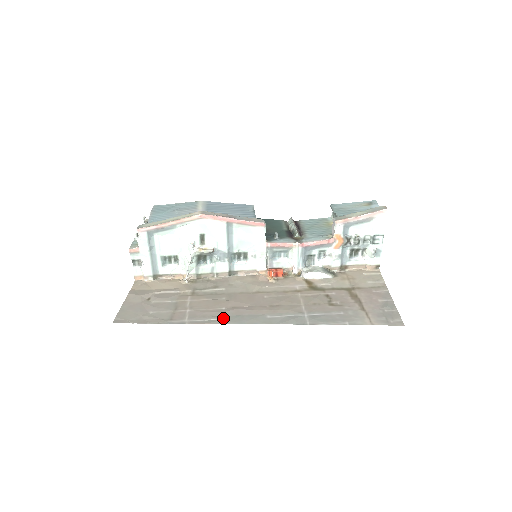
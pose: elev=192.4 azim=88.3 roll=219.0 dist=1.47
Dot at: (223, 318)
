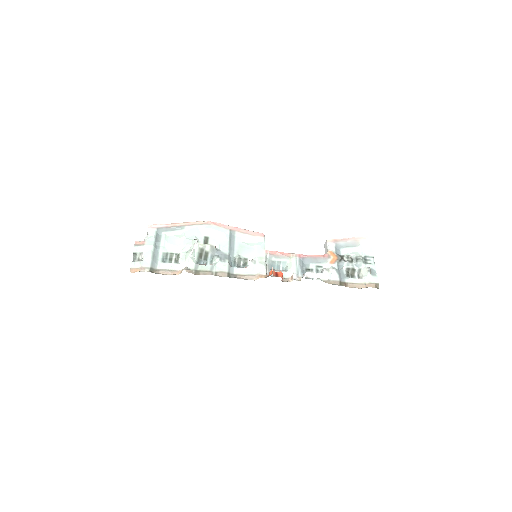
Dot at: occluded
